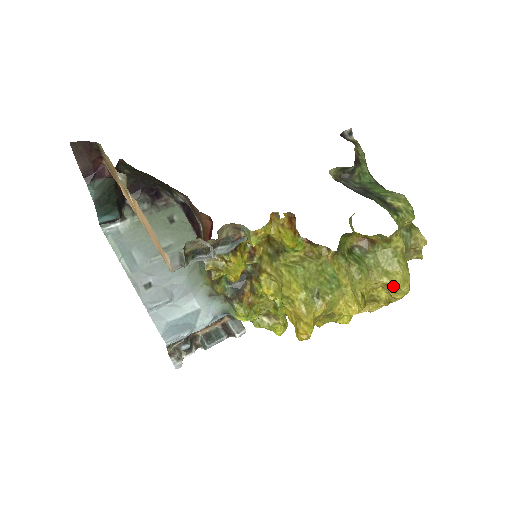
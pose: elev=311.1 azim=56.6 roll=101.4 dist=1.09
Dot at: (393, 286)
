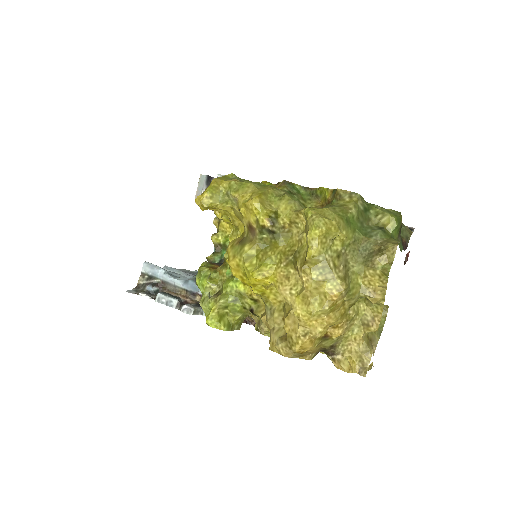
Dot at: (306, 209)
